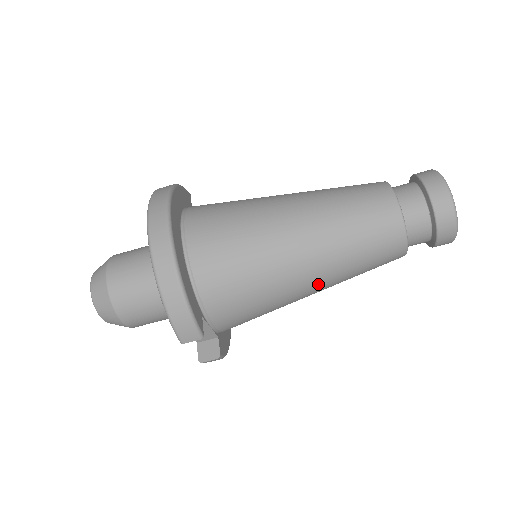
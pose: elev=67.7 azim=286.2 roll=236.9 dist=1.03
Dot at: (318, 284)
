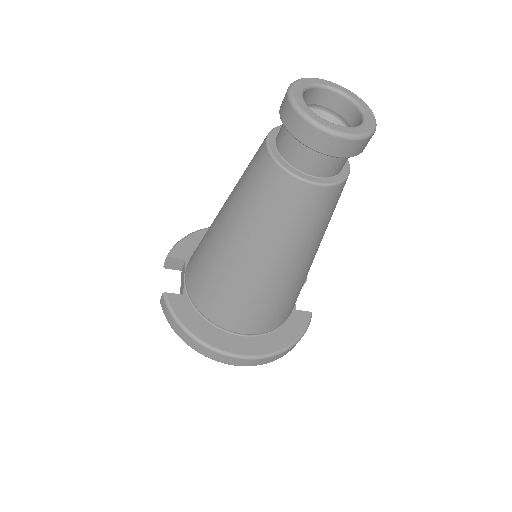
Dot at: occluded
